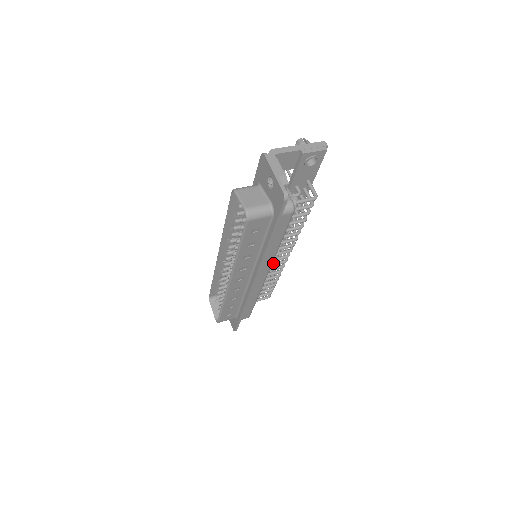
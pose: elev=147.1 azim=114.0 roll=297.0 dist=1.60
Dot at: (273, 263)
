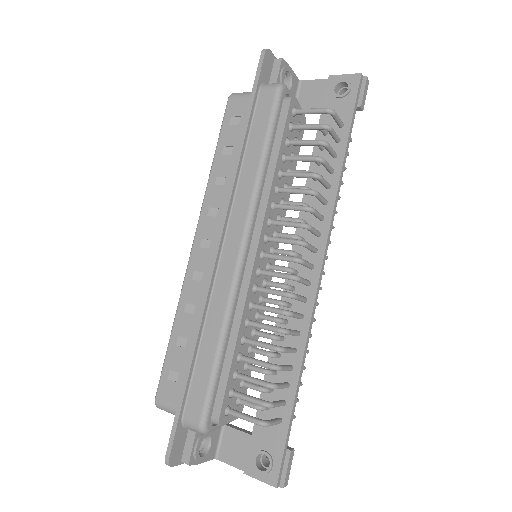
Dot at: (272, 271)
